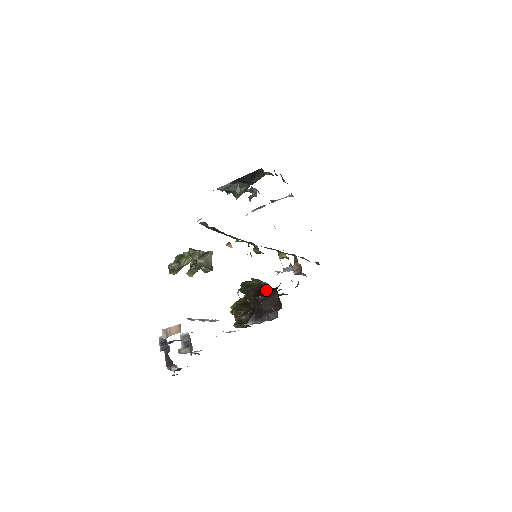
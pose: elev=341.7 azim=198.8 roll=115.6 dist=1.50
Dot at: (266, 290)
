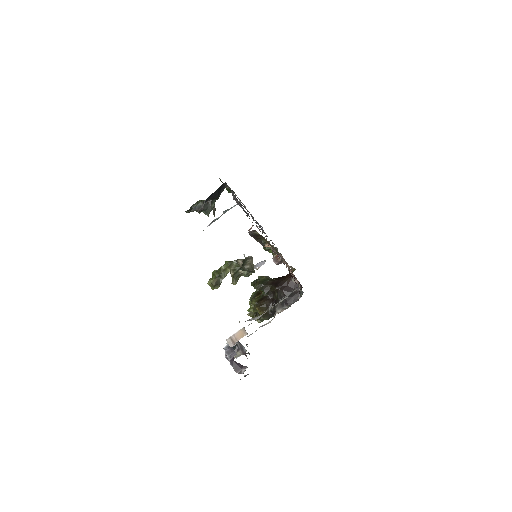
Dot at: (280, 280)
